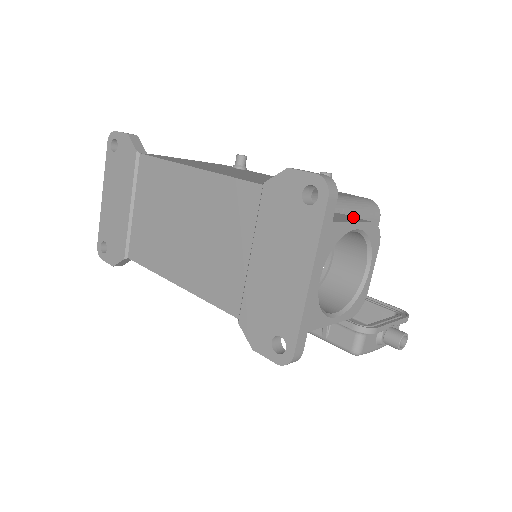
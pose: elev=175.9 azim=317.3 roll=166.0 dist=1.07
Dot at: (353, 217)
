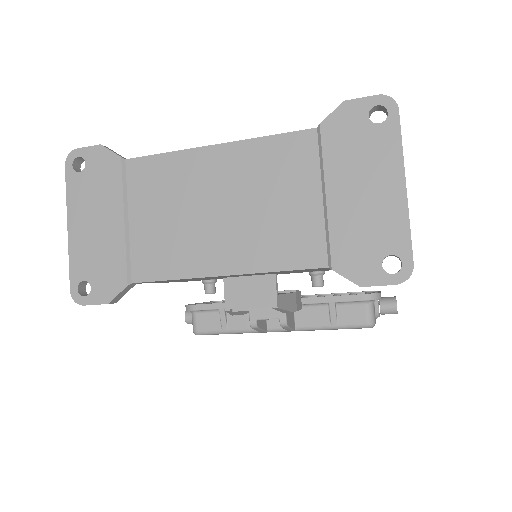
Dot at: occluded
